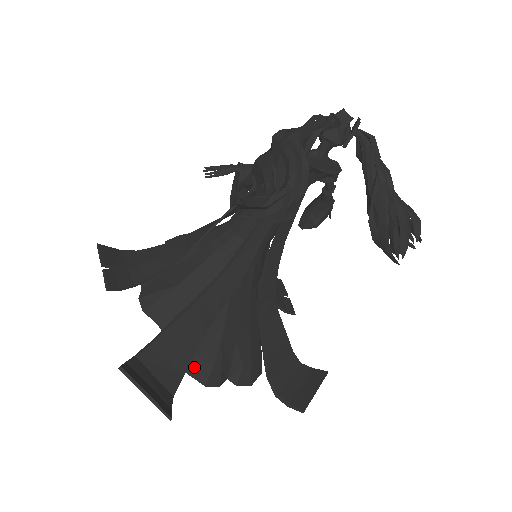
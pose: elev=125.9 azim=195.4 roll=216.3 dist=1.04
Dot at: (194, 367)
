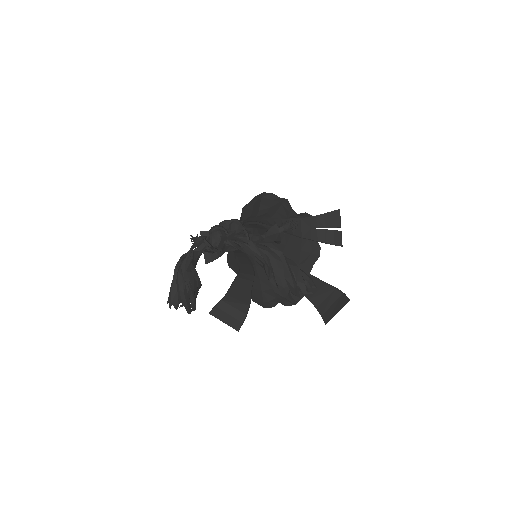
Dot at: (255, 300)
